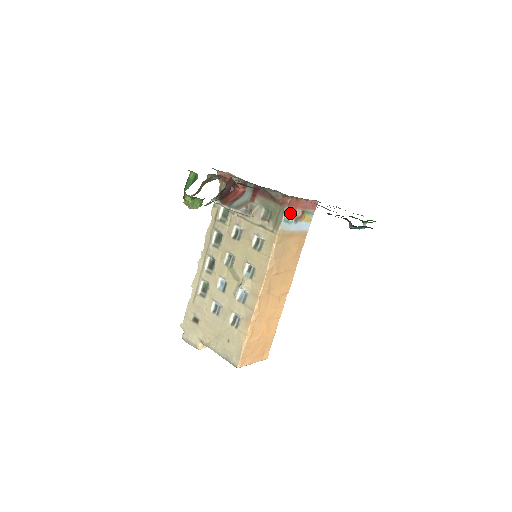
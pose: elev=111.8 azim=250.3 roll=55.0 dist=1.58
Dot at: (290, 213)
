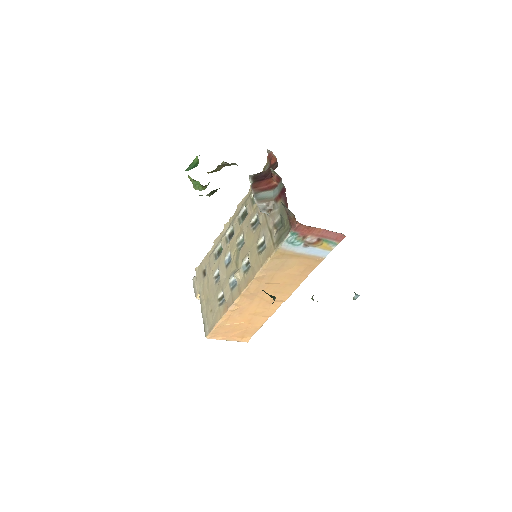
Dot at: (297, 236)
